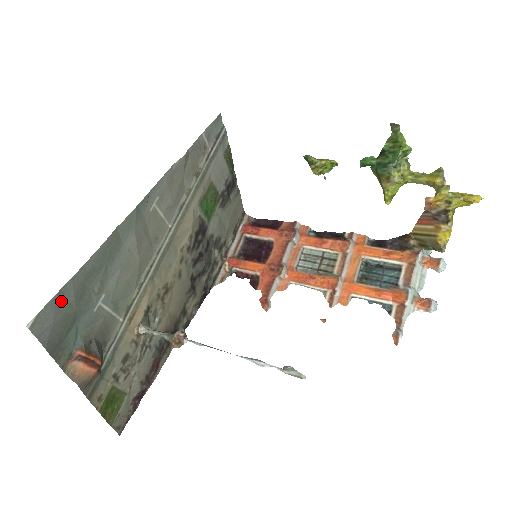
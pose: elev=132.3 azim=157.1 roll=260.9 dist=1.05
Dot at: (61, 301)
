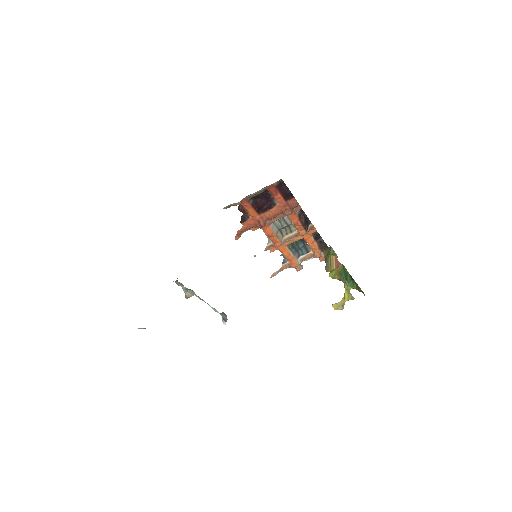
Dot at: occluded
